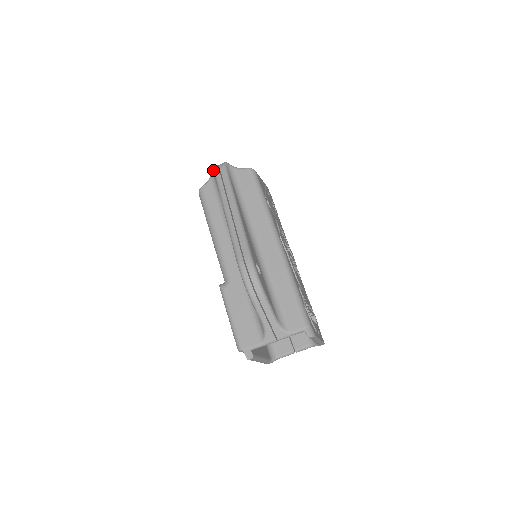
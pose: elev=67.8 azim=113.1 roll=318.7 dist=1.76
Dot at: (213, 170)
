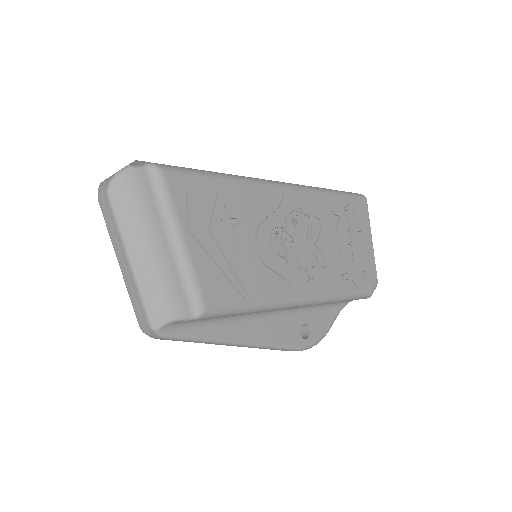
Dot at: (151, 337)
